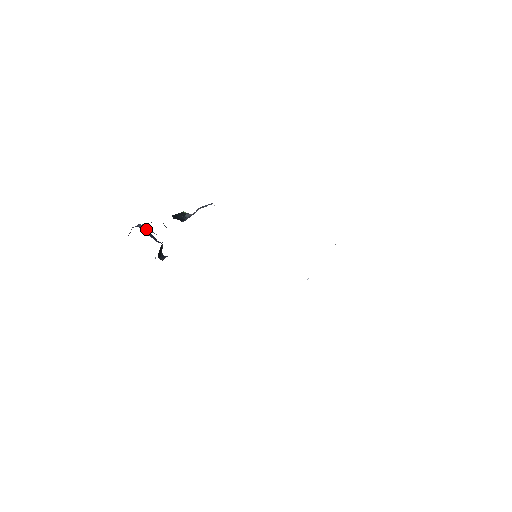
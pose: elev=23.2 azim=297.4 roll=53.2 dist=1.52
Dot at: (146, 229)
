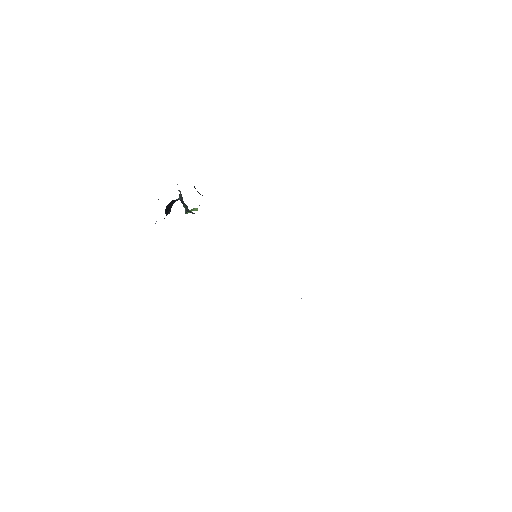
Dot at: (158, 199)
